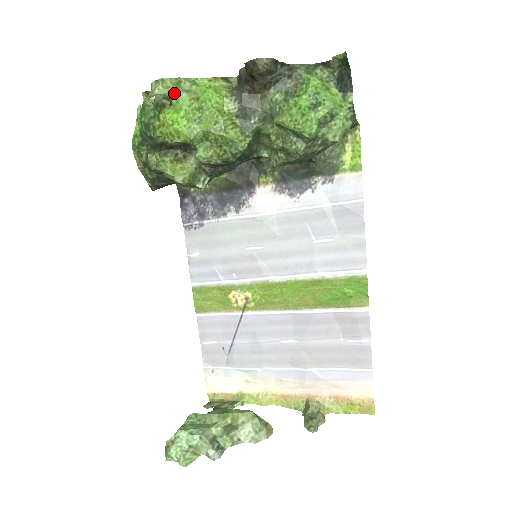
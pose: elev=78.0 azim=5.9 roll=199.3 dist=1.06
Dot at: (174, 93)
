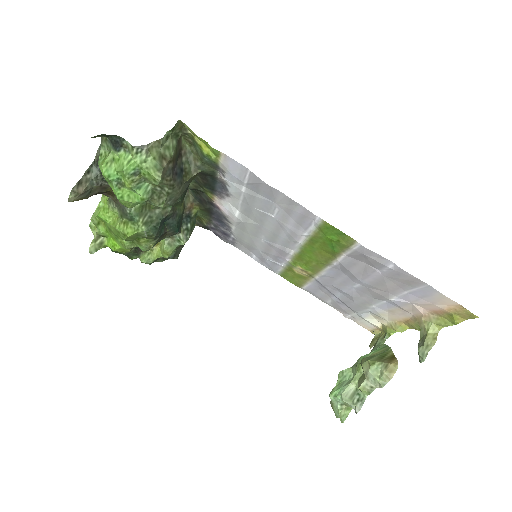
Dot at: (96, 232)
